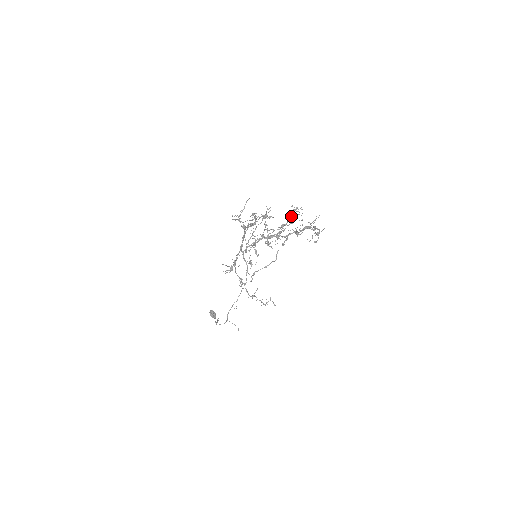
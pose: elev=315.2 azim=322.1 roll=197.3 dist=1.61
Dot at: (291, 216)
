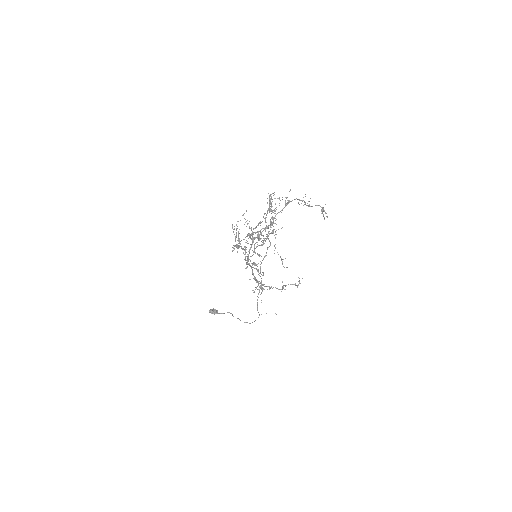
Dot at: (270, 206)
